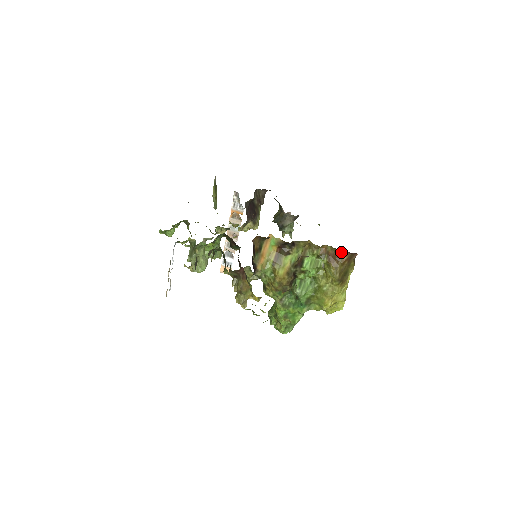
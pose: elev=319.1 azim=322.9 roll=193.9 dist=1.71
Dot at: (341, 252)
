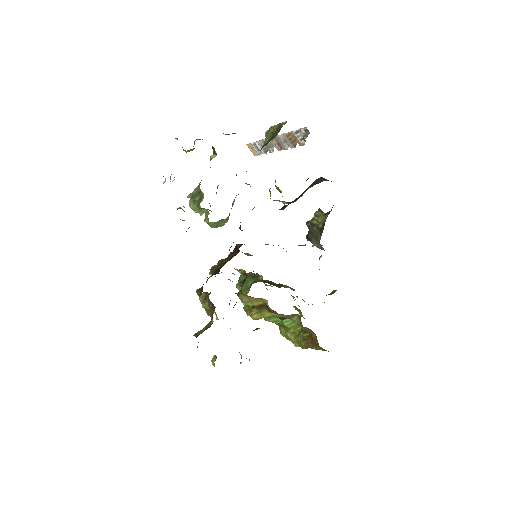
Dot at: (321, 347)
